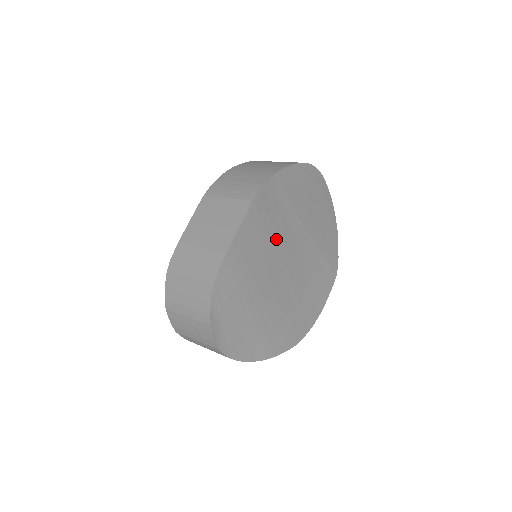
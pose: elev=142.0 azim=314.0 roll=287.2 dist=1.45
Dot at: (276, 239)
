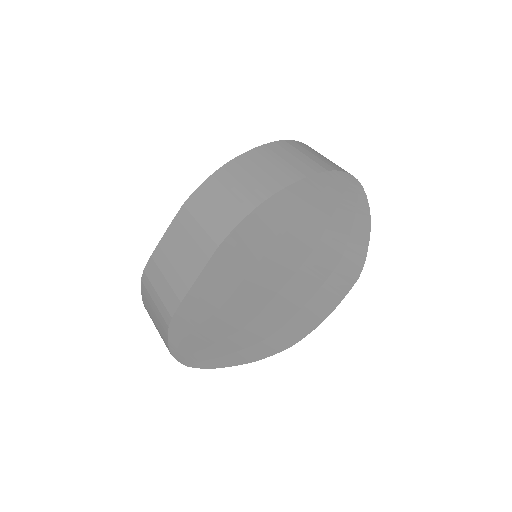
Dot at: (259, 270)
